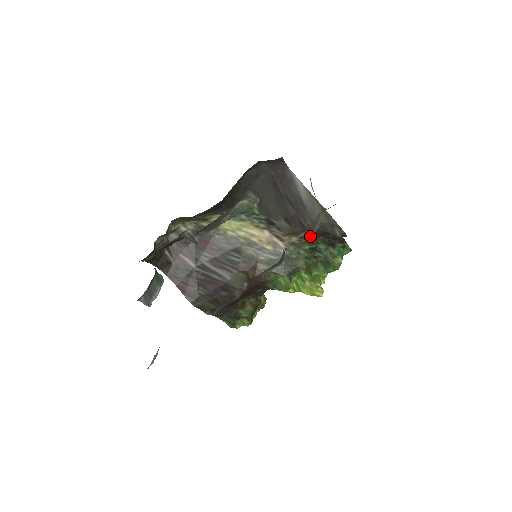
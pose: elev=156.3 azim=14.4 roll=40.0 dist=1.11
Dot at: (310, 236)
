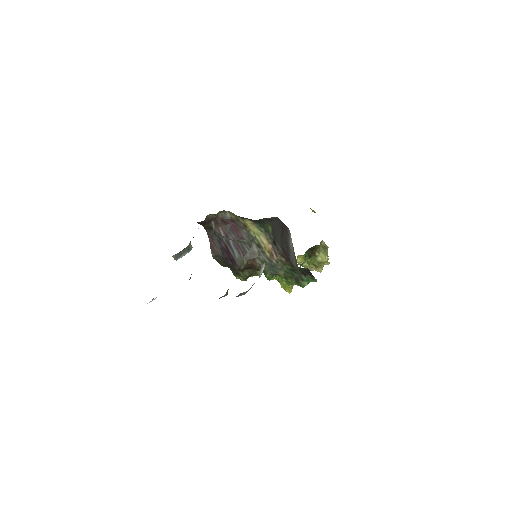
Dot at: occluded
